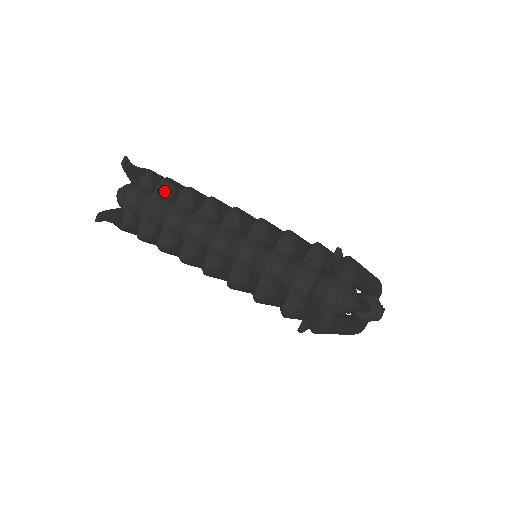
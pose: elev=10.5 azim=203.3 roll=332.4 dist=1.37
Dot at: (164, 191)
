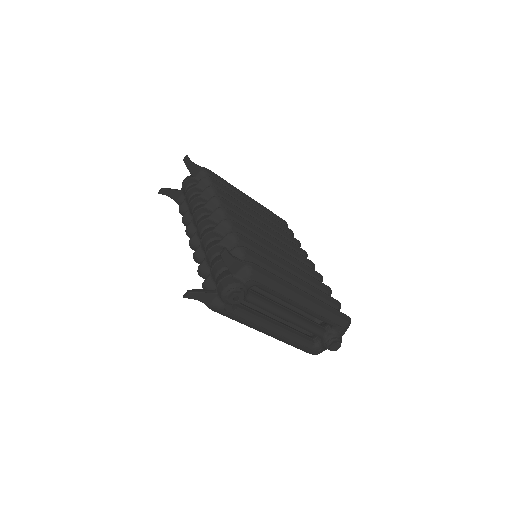
Dot at: (203, 185)
